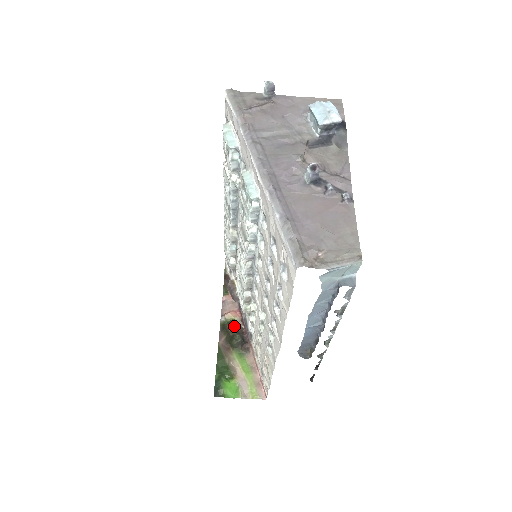
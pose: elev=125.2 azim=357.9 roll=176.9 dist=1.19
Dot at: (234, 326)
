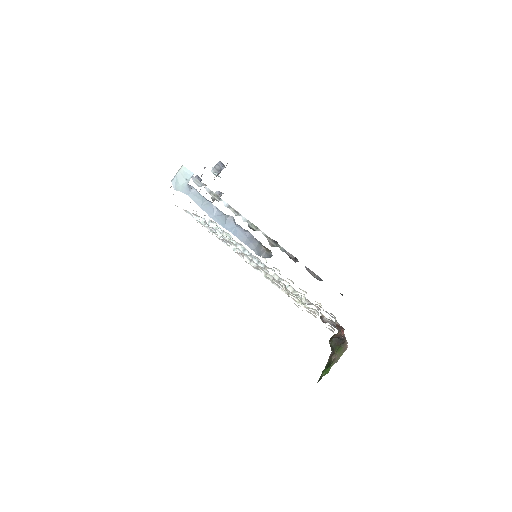
Dot at: (331, 337)
